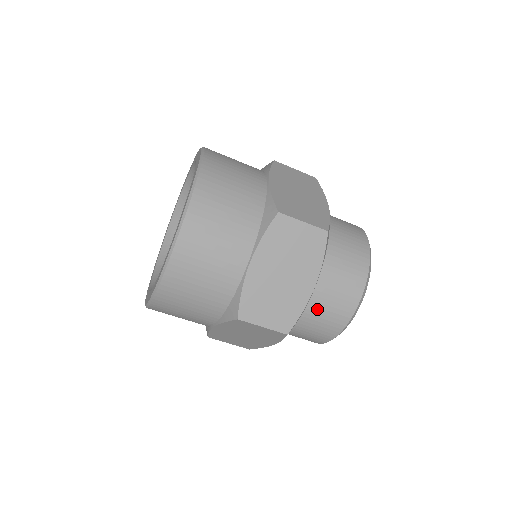
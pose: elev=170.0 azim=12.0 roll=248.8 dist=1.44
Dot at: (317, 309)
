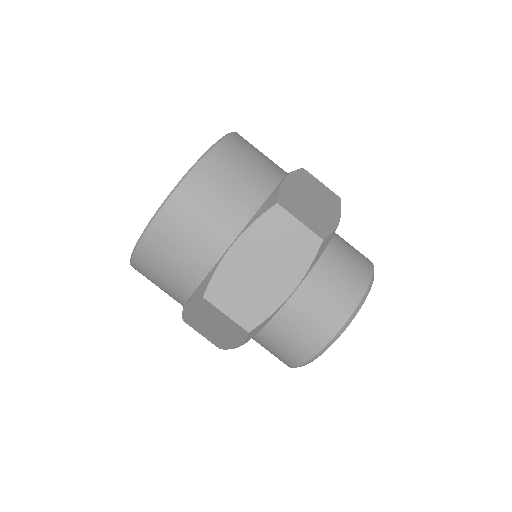
Dot at: occluded
